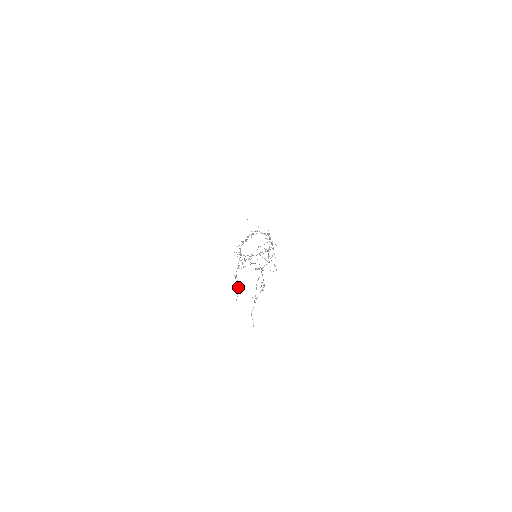
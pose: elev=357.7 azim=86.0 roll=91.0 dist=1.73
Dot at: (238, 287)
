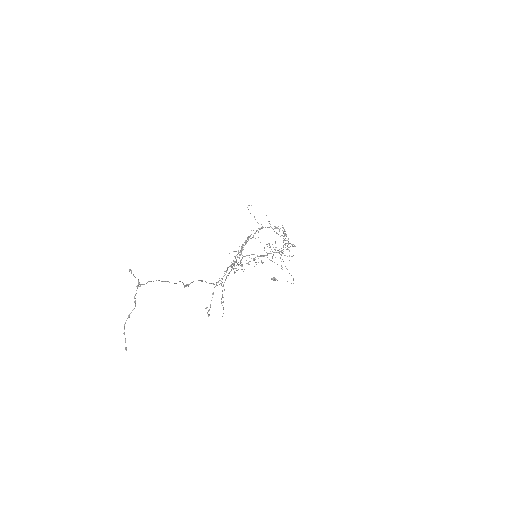
Dot at: (222, 297)
